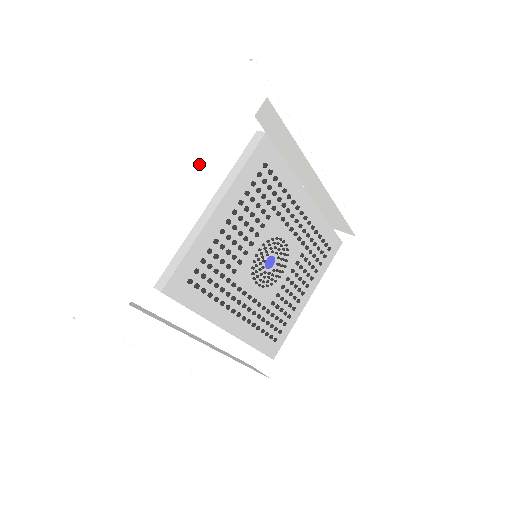
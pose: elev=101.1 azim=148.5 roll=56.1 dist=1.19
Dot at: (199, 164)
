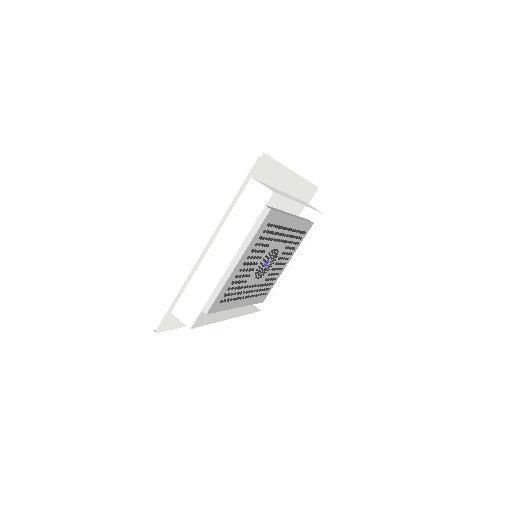
Dot at: (226, 236)
